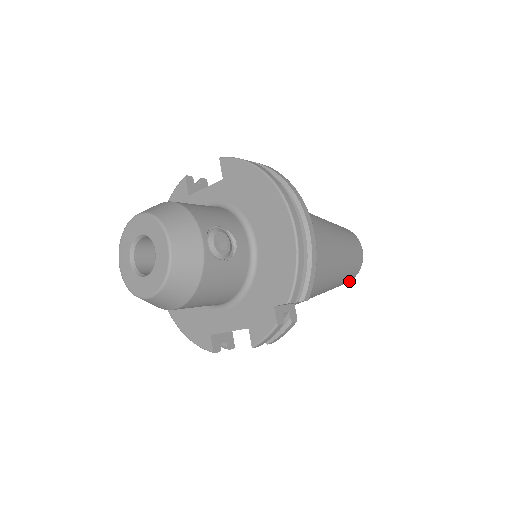
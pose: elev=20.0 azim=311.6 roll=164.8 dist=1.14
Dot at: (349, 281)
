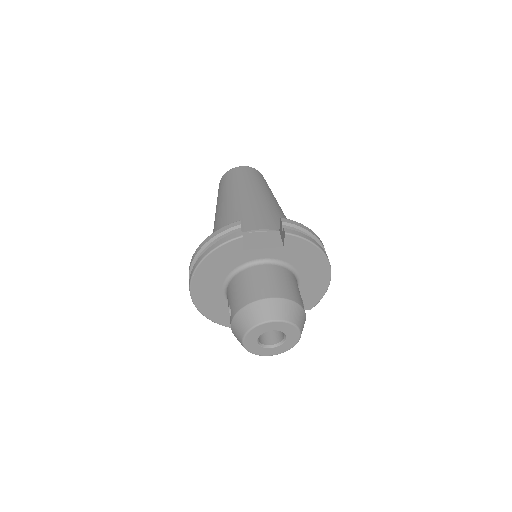
Dot at: occluded
